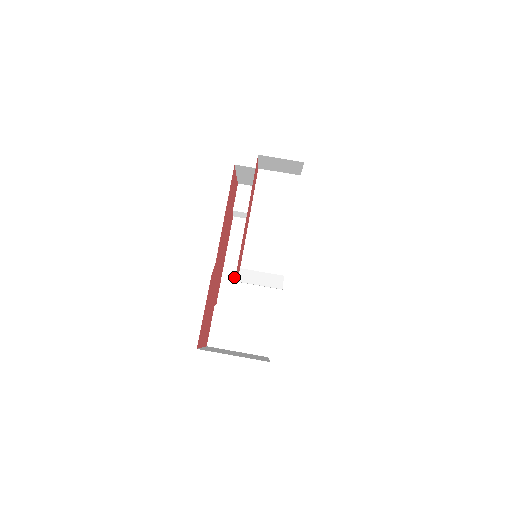
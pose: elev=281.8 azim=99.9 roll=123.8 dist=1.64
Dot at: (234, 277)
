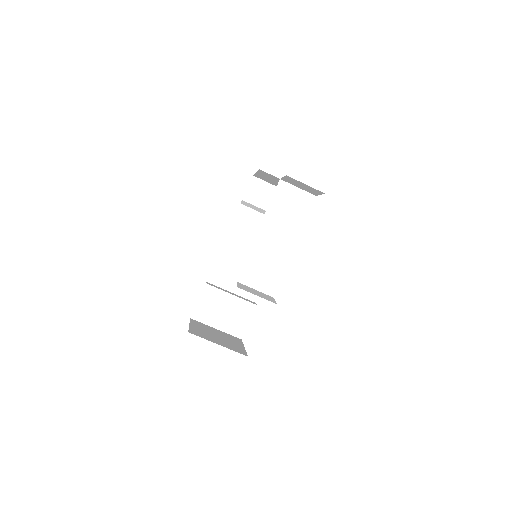
Dot at: (228, 260)
